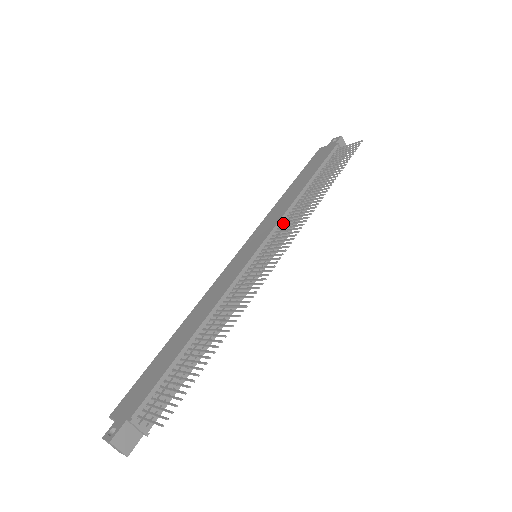
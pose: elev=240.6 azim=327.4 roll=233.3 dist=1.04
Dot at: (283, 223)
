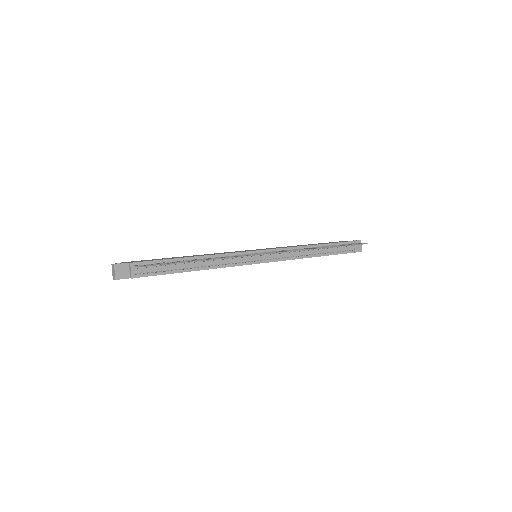
Dot at: occluded
